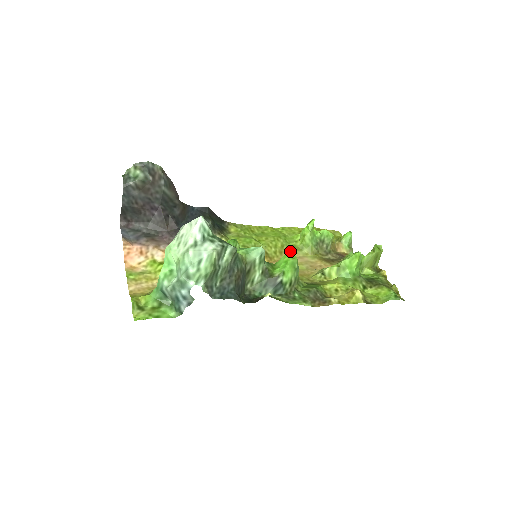
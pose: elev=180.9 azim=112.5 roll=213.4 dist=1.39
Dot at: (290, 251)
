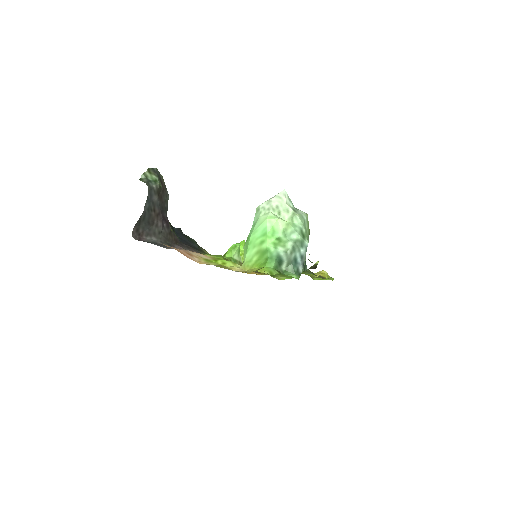
Dot at: occluded
